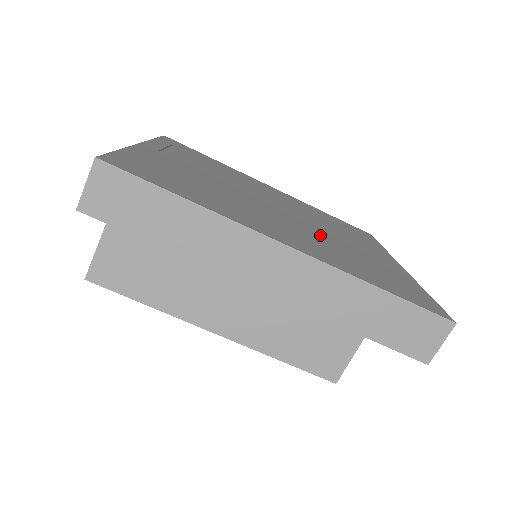
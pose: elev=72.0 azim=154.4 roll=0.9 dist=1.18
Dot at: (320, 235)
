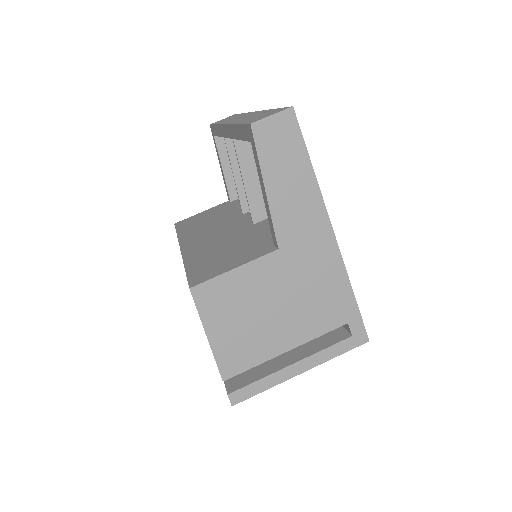
Dot at: occluded
